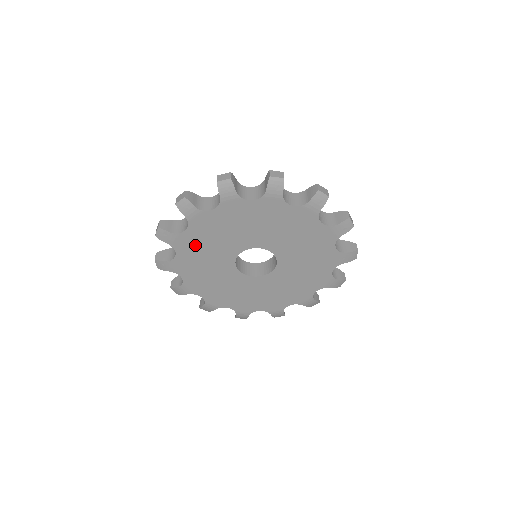
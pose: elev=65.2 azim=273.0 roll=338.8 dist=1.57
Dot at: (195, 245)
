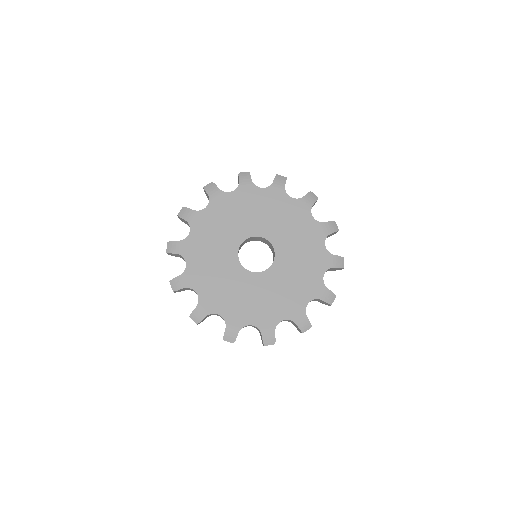
Dot at: (203, 273)
